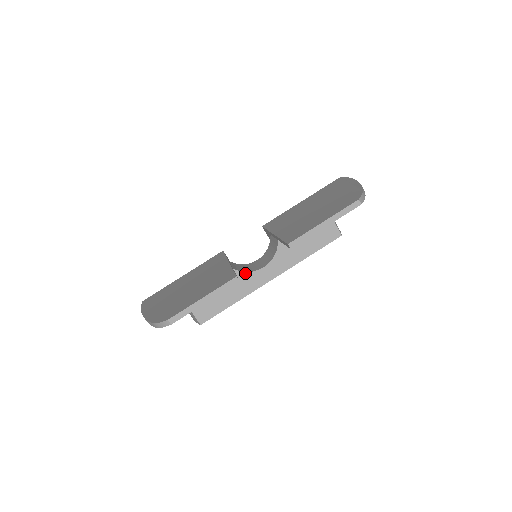
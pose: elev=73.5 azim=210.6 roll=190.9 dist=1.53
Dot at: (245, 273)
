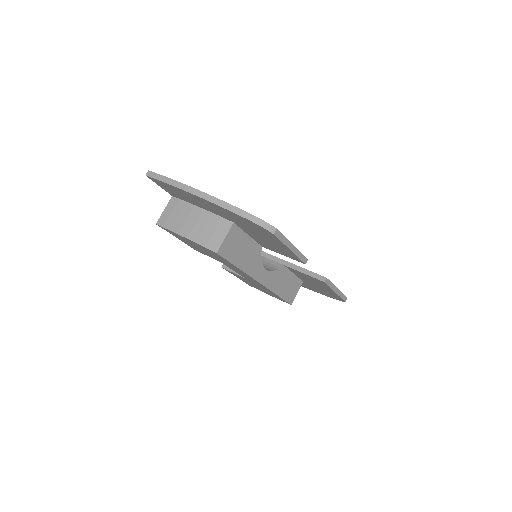
Dot at: (261, 259)
